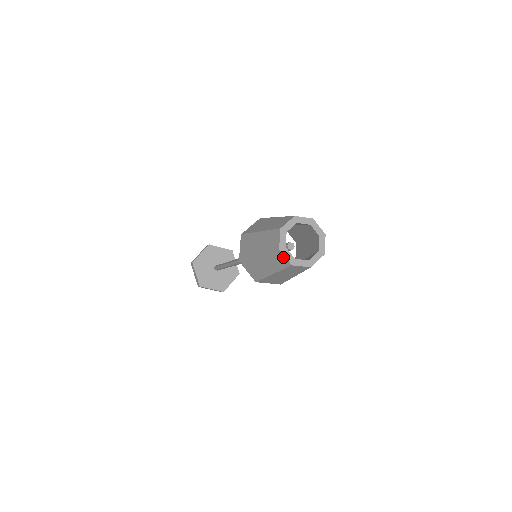
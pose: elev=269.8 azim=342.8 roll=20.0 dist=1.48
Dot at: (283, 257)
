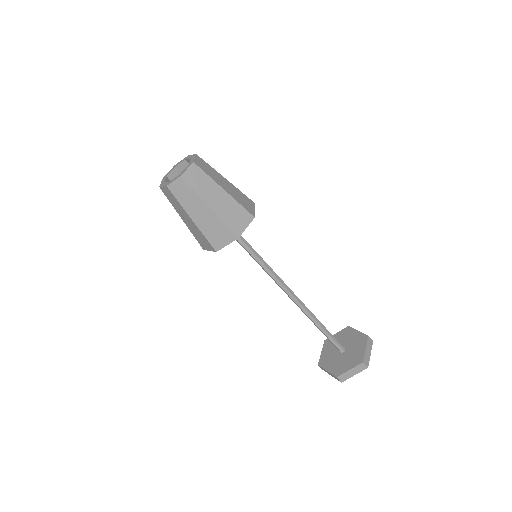
Dot at: occluded
